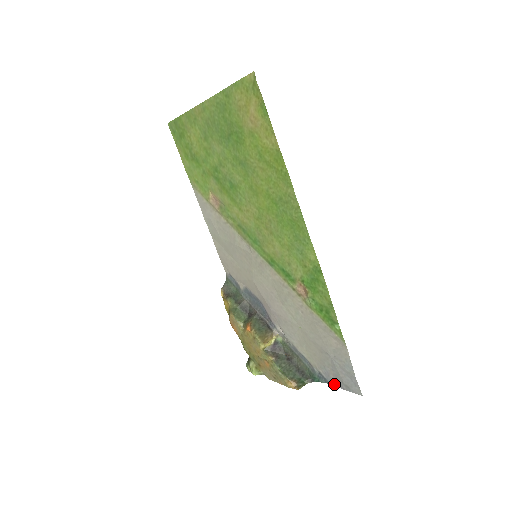
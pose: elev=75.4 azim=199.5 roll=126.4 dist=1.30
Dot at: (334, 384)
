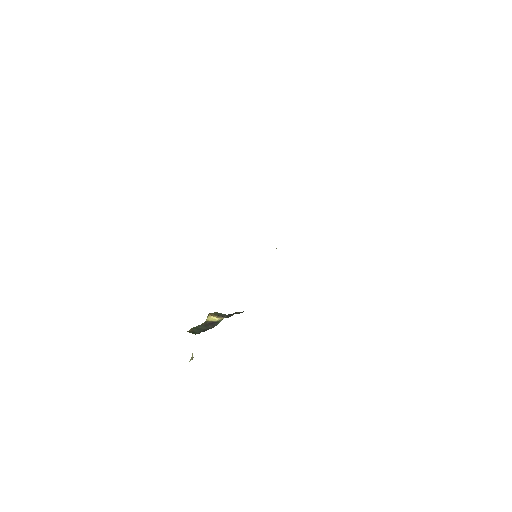
Dot at: occluded
